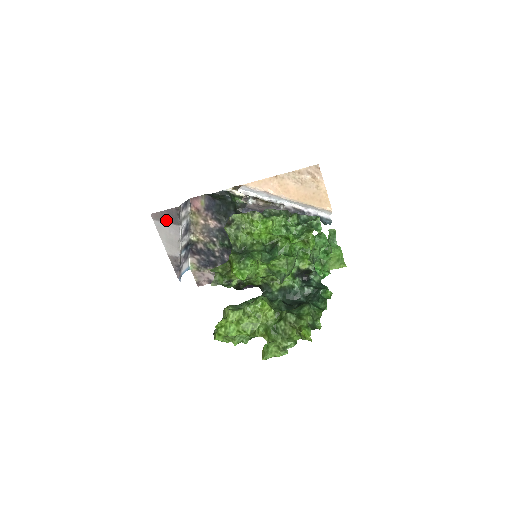
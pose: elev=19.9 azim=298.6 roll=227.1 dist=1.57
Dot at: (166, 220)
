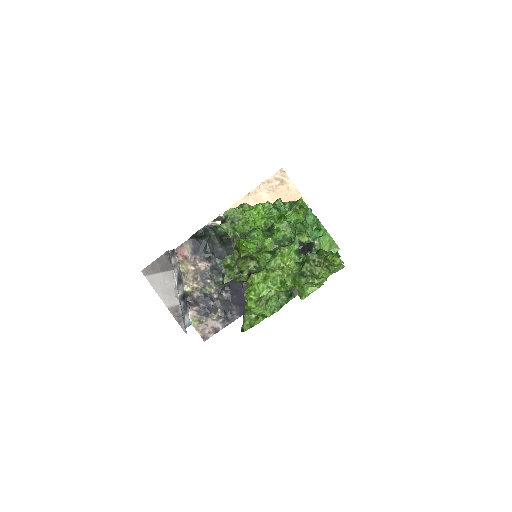
Dot at: (158, 270)
